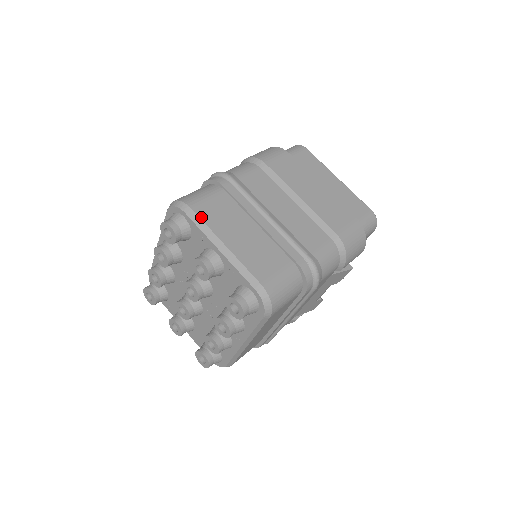
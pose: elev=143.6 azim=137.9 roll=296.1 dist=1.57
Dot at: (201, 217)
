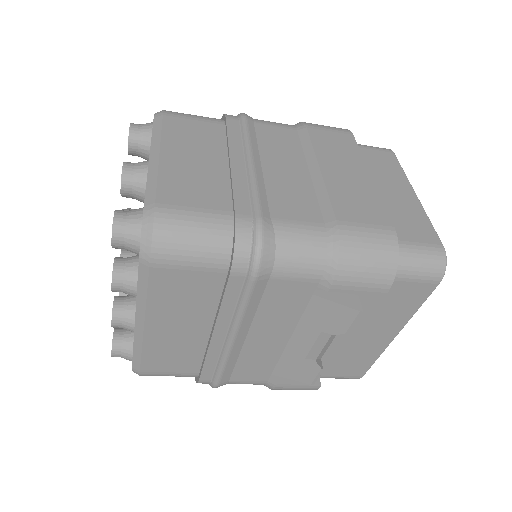
Dot at: (164, 124)
